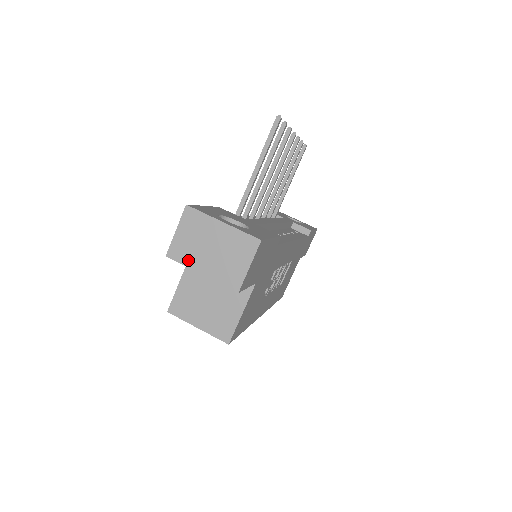
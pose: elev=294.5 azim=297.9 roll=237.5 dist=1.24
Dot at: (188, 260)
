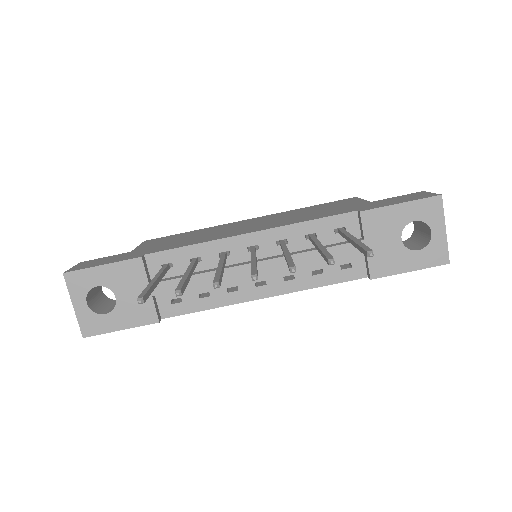
Dot at: occluded
